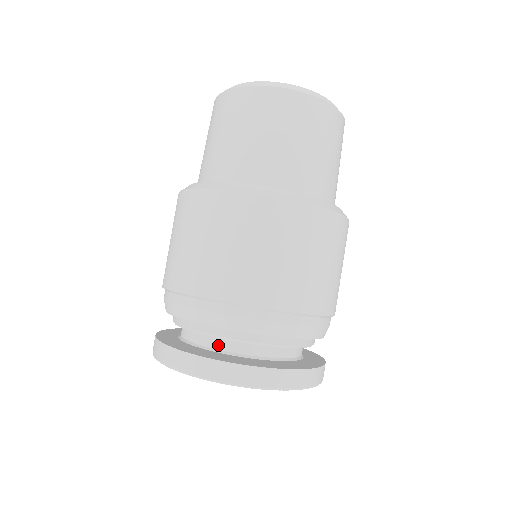
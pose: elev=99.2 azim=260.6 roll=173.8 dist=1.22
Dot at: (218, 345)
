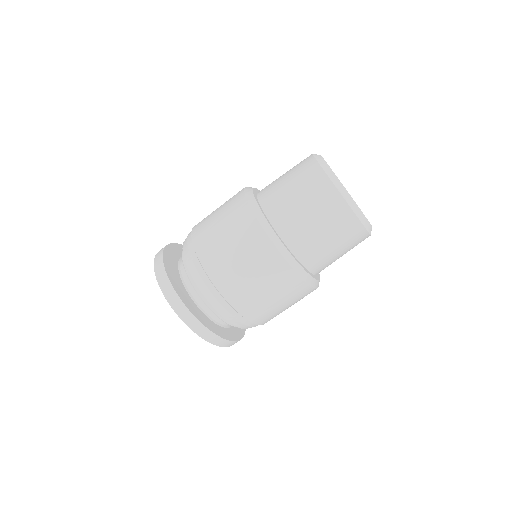
Dot at: (182, 267)
